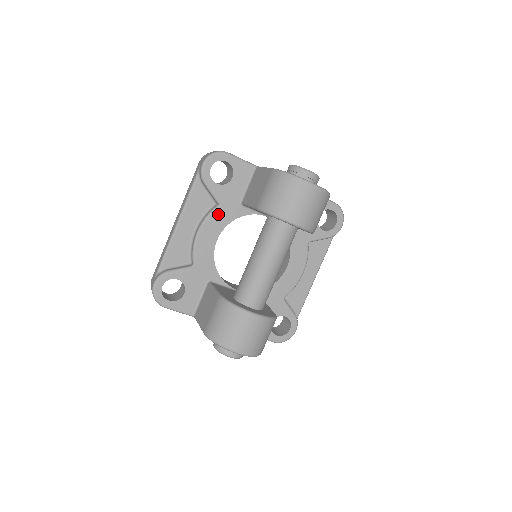
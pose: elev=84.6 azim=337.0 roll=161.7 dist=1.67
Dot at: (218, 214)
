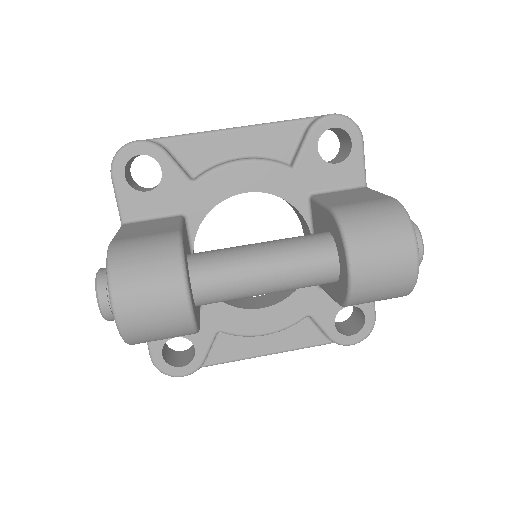
Dot at: (280, 173)
